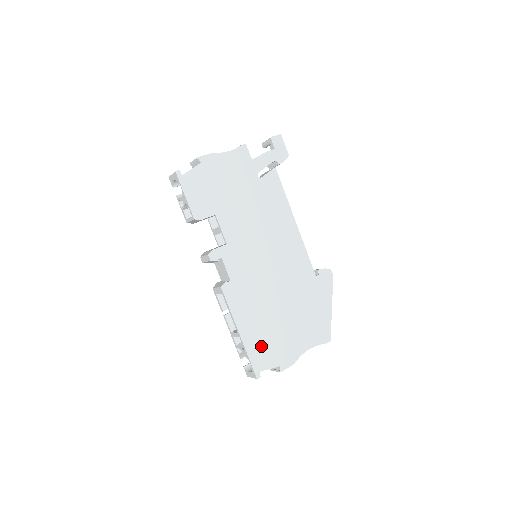
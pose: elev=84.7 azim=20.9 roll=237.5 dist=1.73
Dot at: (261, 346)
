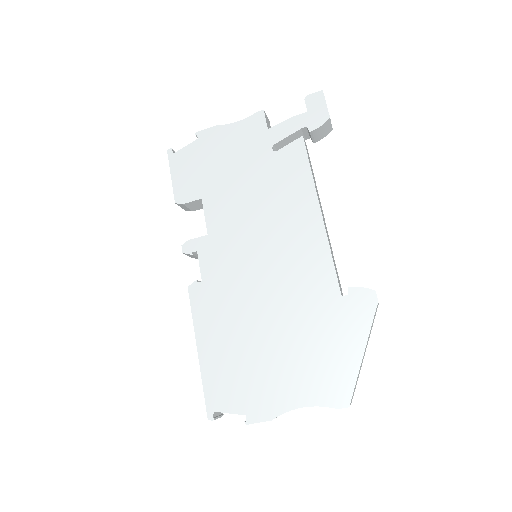
Dot at: (224, 377)
